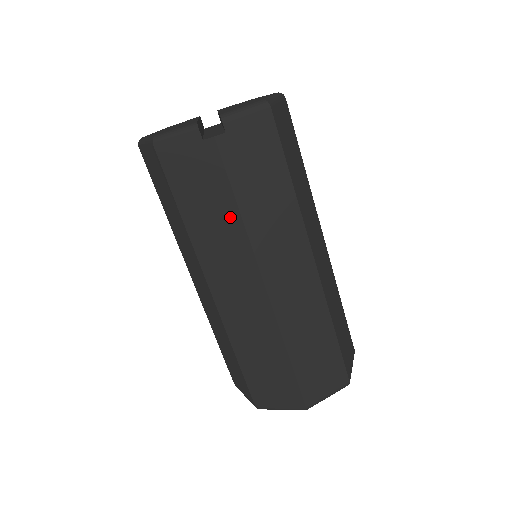
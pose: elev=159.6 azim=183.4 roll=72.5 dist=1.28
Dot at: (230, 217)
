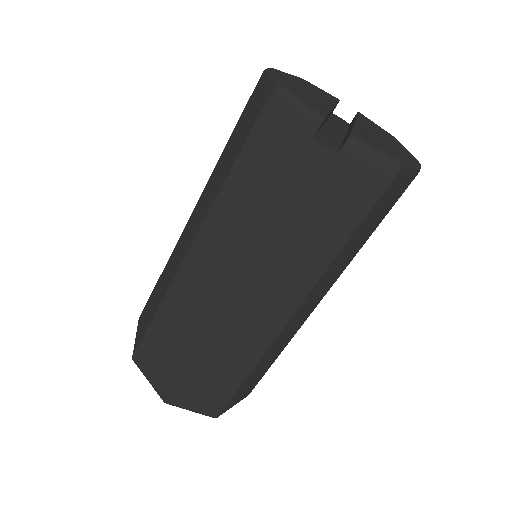
Dot at: (265, 218)
